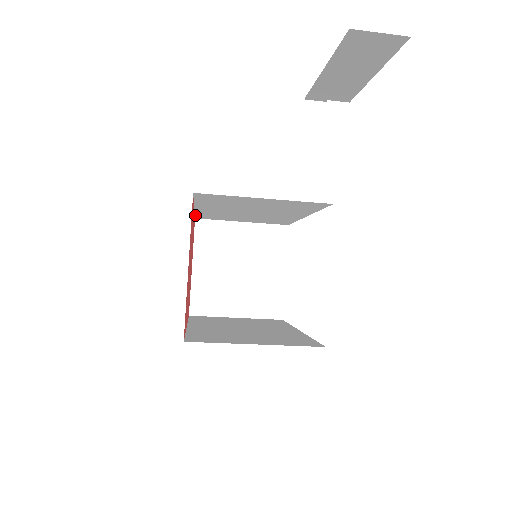
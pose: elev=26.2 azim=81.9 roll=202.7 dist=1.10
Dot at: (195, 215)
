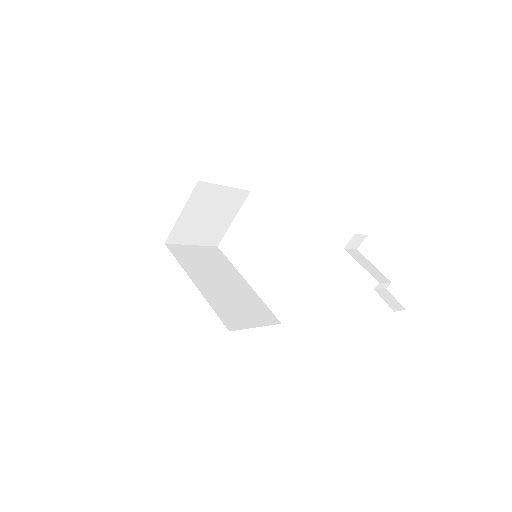
Dot at: occluded
